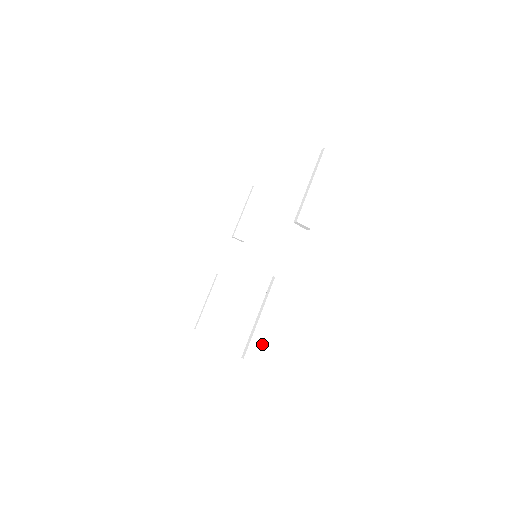
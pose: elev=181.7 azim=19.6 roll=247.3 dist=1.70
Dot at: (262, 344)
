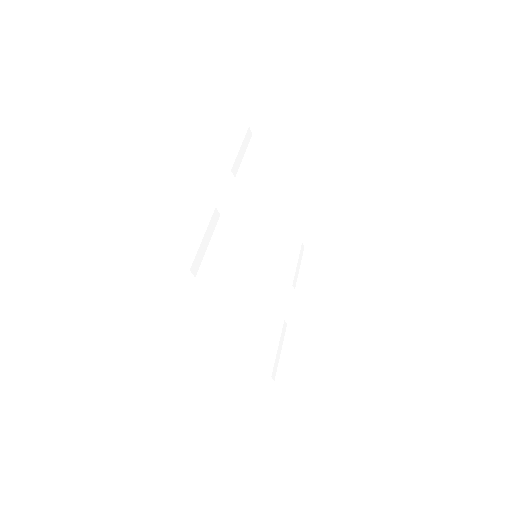
Dot at: (191, 255)
